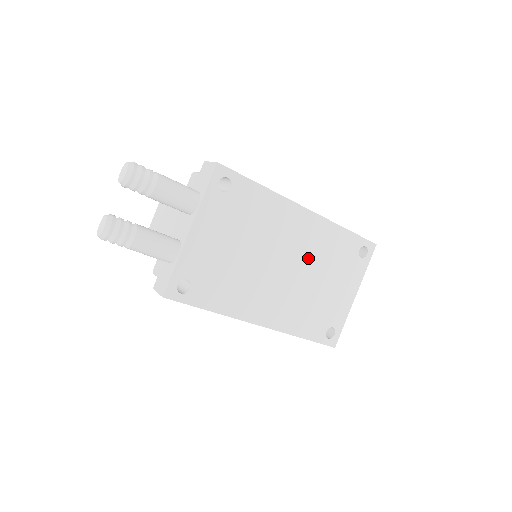
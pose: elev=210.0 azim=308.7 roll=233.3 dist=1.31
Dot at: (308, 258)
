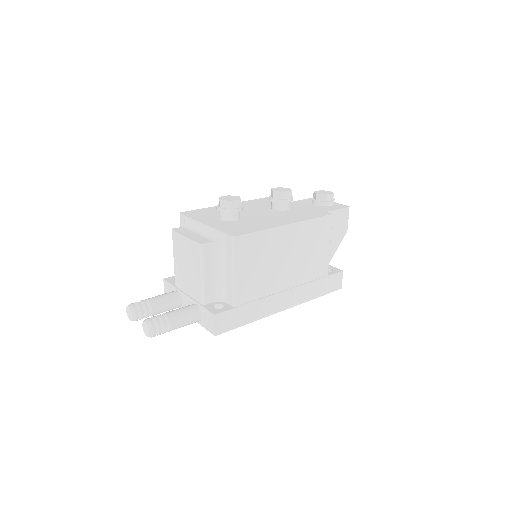
Dot at: occluded
